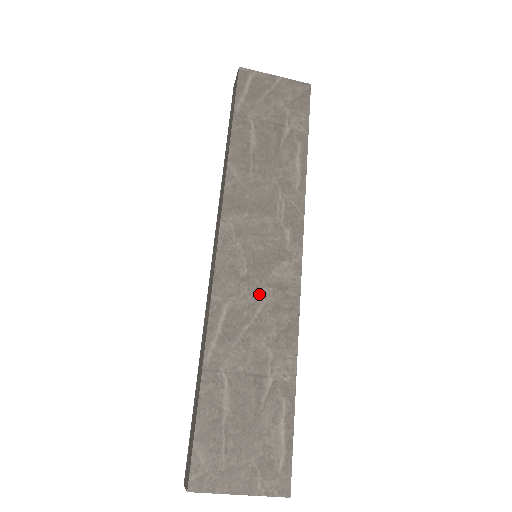
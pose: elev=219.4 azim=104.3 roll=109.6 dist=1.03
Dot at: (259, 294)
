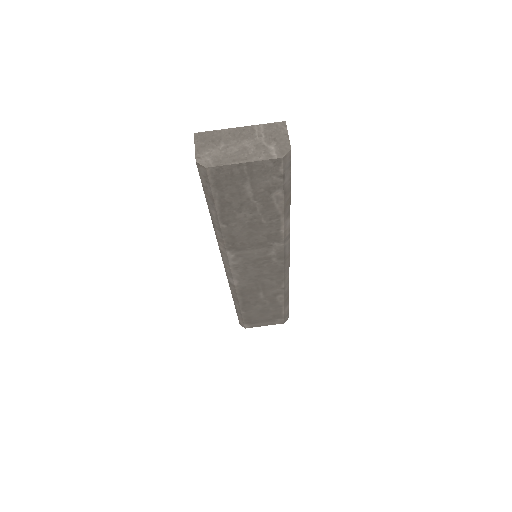
Dot at: occluded
